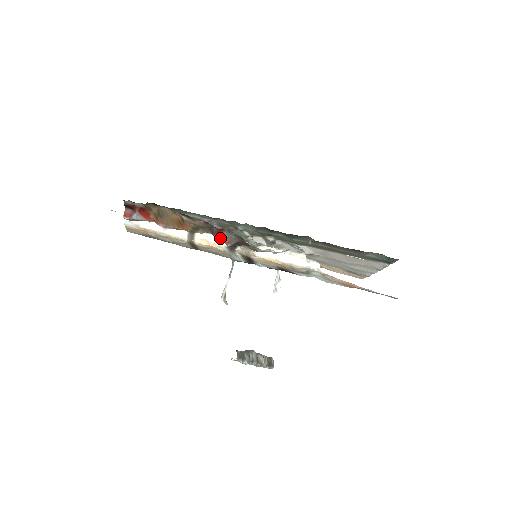
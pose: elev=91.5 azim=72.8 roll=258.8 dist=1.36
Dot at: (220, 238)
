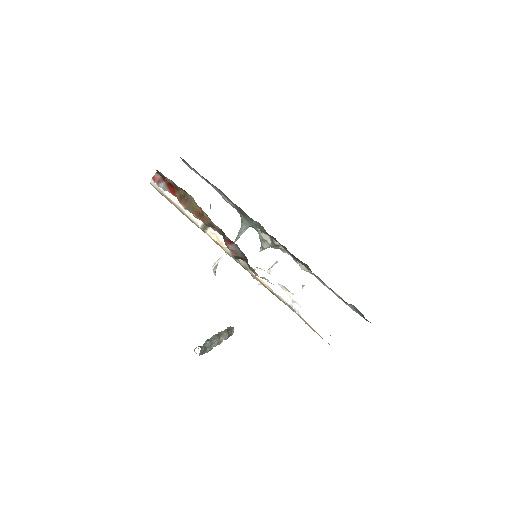
Dot at: (228, 246)
